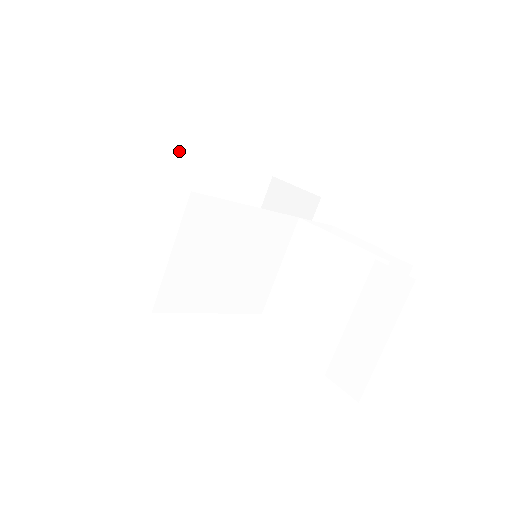
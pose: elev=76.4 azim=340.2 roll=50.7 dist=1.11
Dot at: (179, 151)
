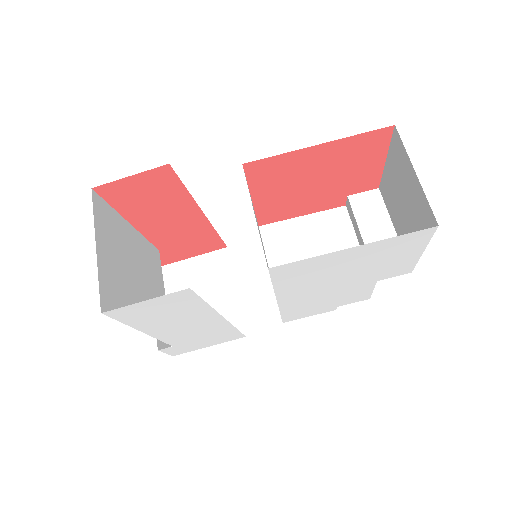
Dot at: (121, 219)
